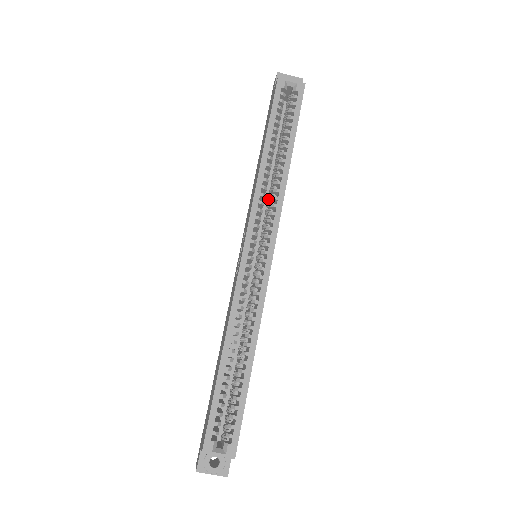
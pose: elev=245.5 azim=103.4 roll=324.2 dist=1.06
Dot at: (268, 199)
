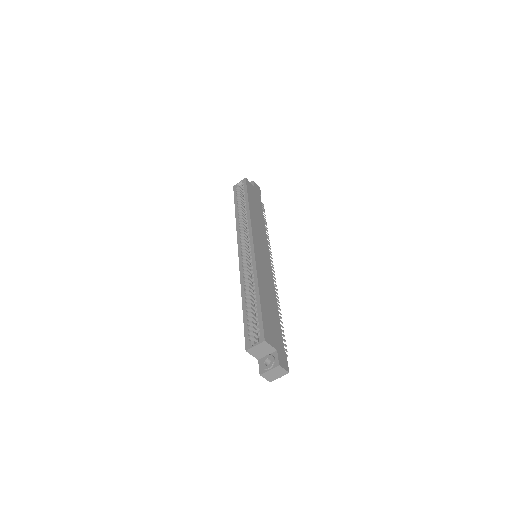
Dot at: occluded
